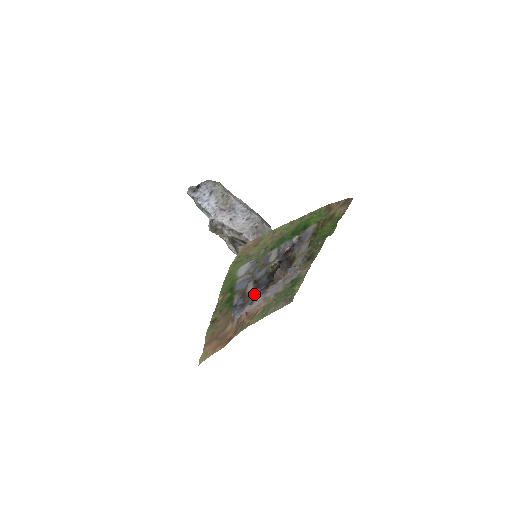
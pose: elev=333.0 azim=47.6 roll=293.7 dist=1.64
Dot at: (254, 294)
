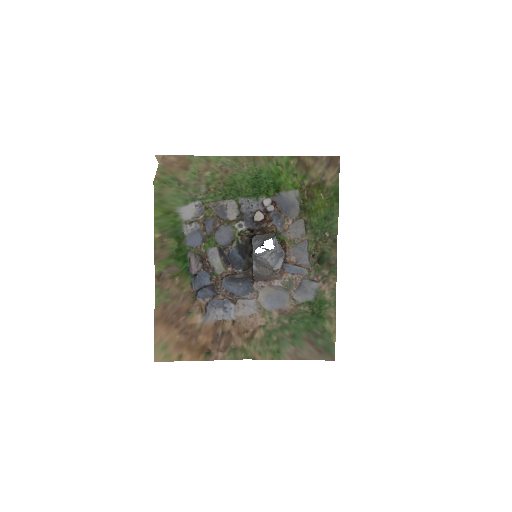
Dot at: (230, 280)
